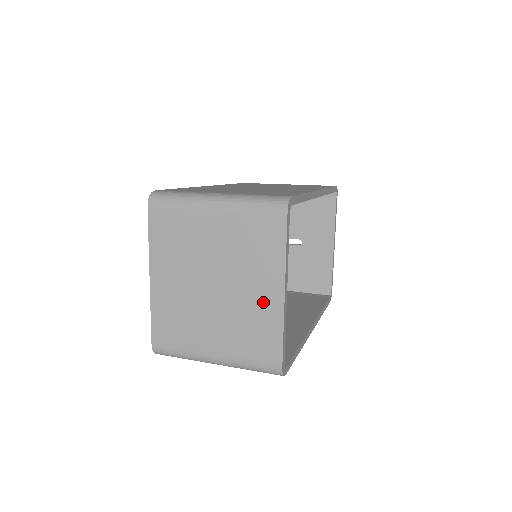
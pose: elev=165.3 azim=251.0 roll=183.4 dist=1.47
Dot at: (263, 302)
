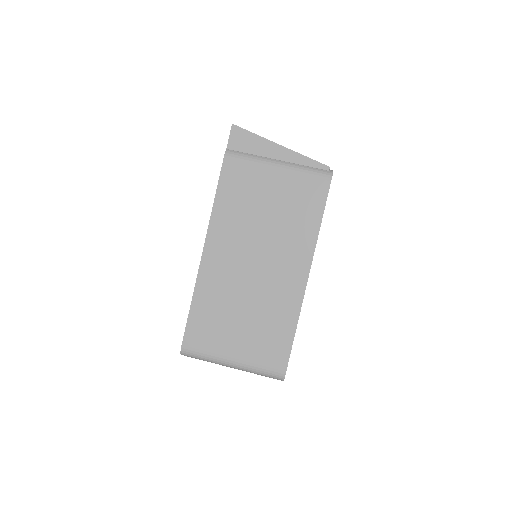
Dot at: occluded
